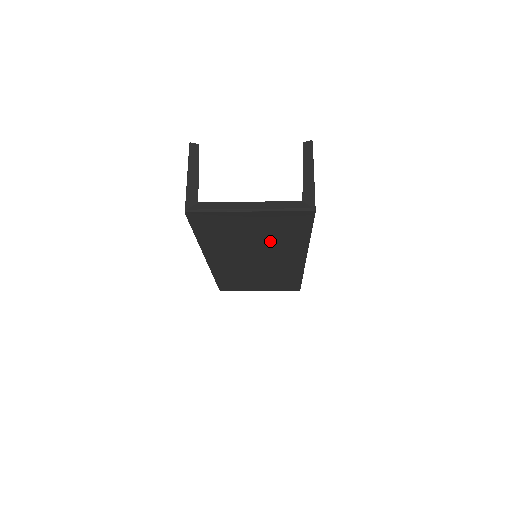
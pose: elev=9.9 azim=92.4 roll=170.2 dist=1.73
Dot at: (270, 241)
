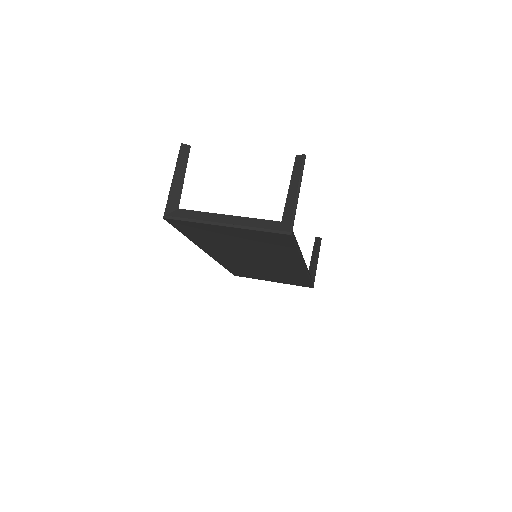
Dot at: (260, 249)
